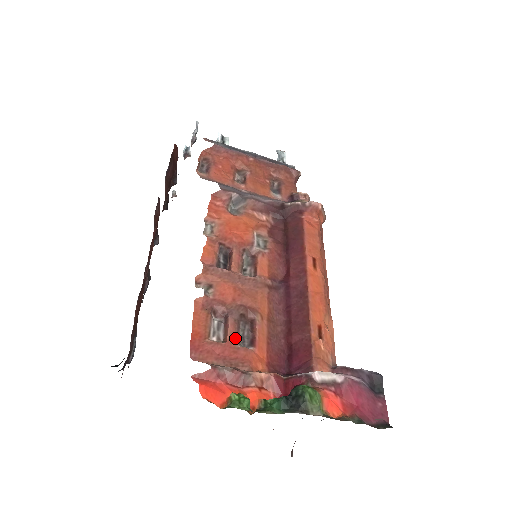
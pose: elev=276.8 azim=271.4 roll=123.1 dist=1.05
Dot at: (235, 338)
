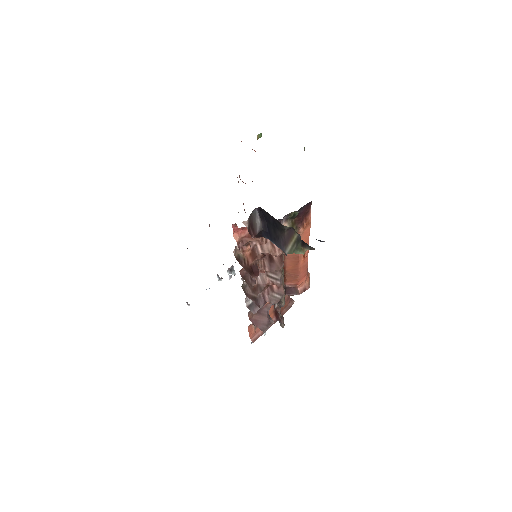
Dot at: occluded
